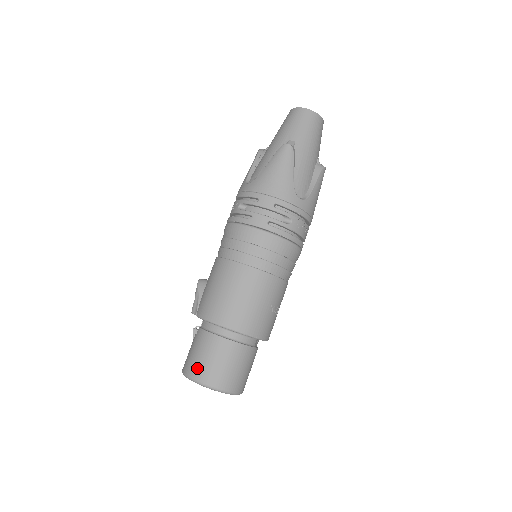
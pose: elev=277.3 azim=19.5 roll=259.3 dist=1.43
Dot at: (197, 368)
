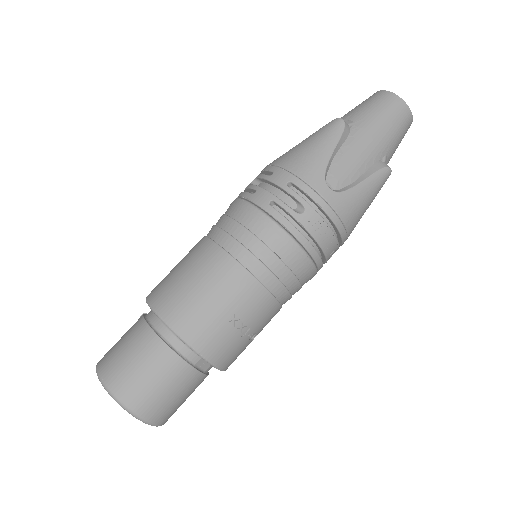
Dot at: (108, 358)
